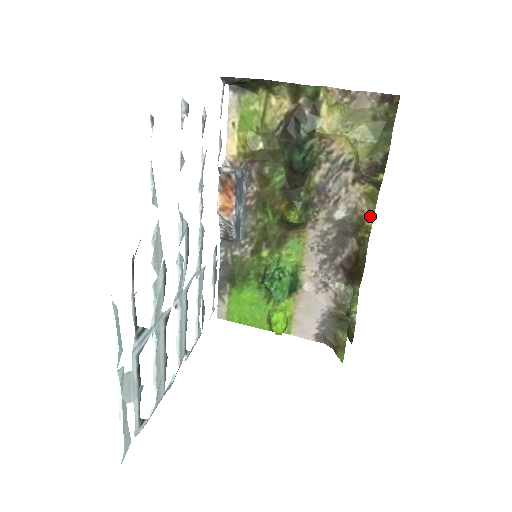
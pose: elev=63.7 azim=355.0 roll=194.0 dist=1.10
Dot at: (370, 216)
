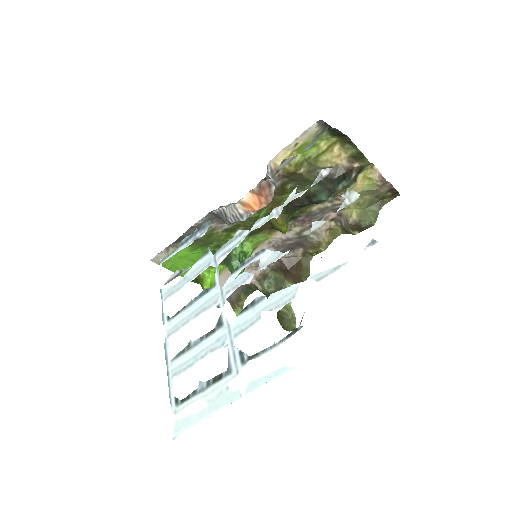
Dot at: (327, 245)
